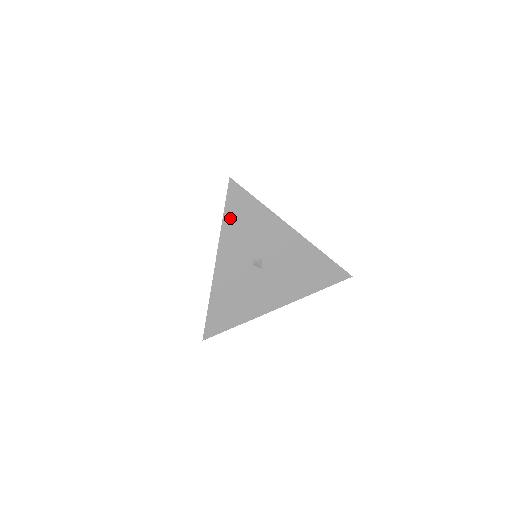
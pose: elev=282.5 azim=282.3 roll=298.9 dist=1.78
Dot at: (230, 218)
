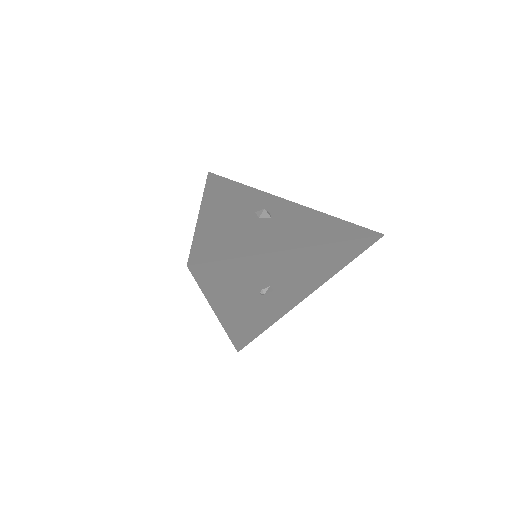
Dot at: (212, 288)
